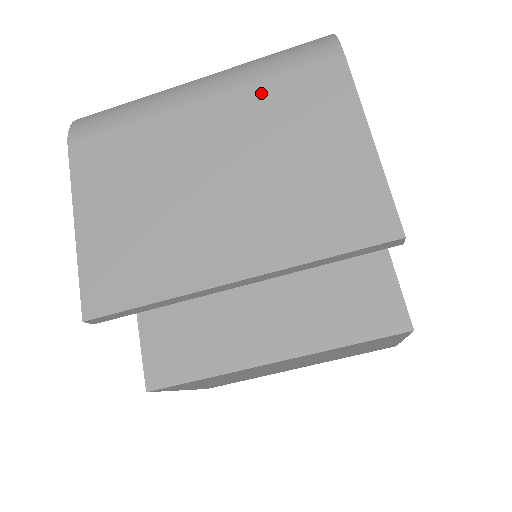
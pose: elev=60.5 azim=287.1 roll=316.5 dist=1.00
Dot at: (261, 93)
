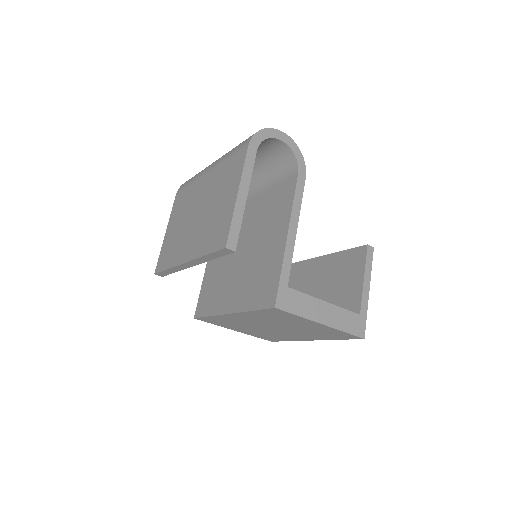
Dot at: (221, 168)
